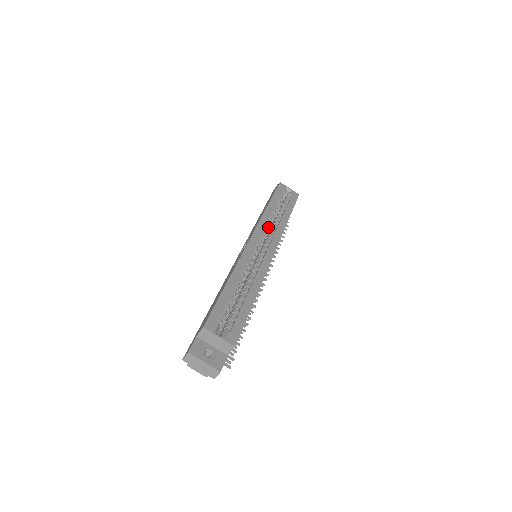
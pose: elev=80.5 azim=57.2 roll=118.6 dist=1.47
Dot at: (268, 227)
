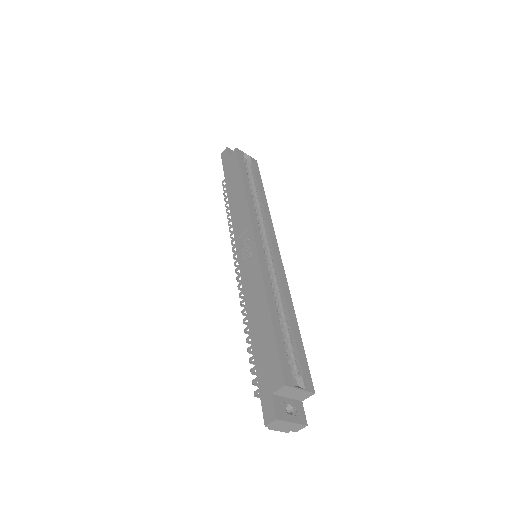
Dot at: occluded
